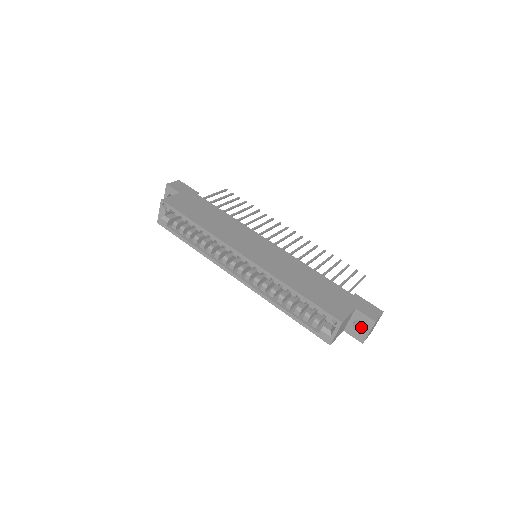
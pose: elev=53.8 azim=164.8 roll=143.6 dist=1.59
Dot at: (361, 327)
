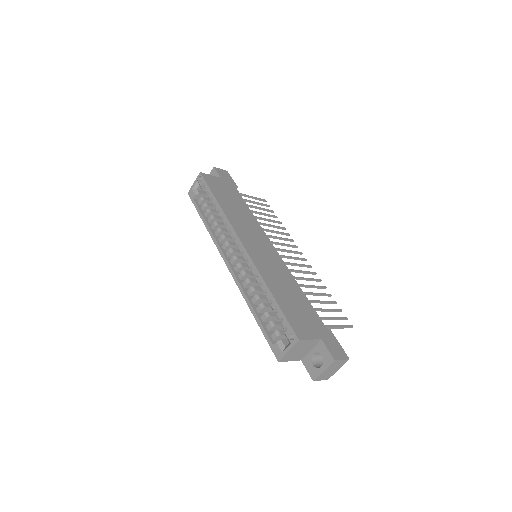
Dot at: (320, 365)
